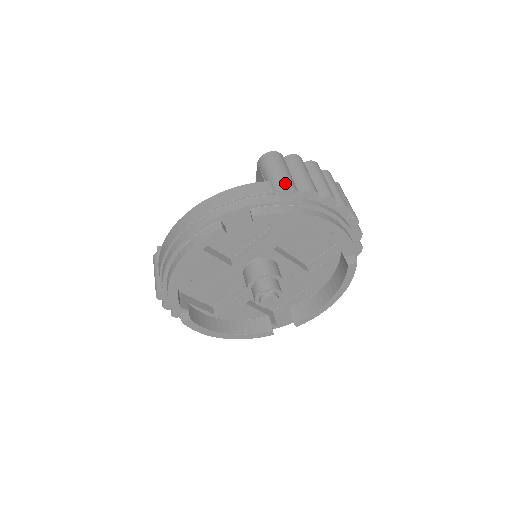
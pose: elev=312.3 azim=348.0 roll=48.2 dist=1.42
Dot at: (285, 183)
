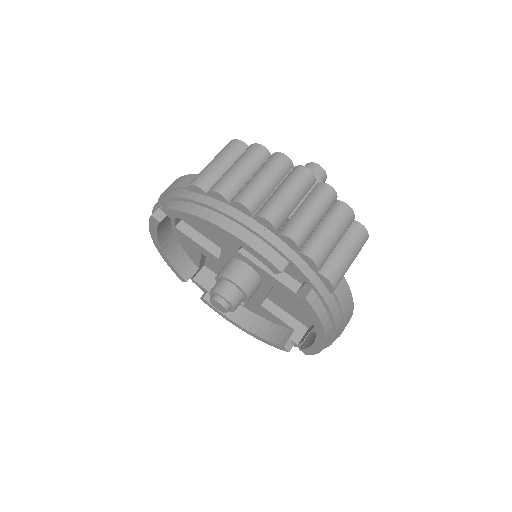
Dot at: (197, 178)
